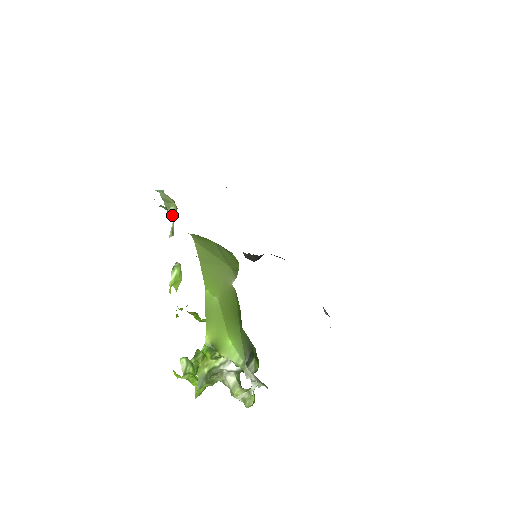
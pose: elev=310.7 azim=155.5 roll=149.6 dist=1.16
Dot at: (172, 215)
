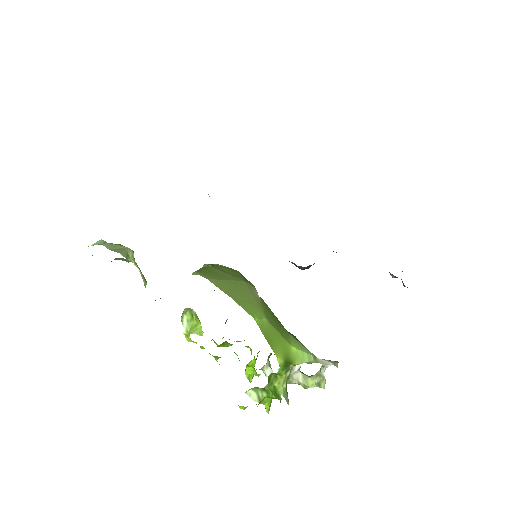
Dot at: (134, 262)
